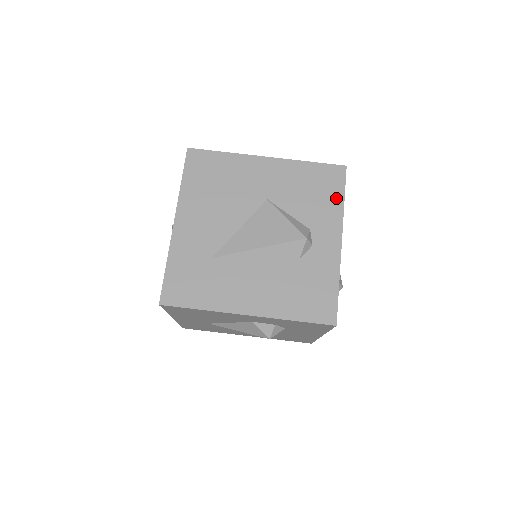
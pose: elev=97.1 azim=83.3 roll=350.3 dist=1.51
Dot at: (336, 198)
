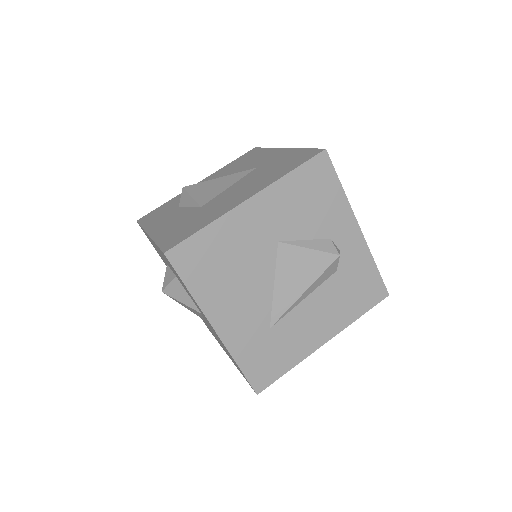
Dot at: (335, 191)
